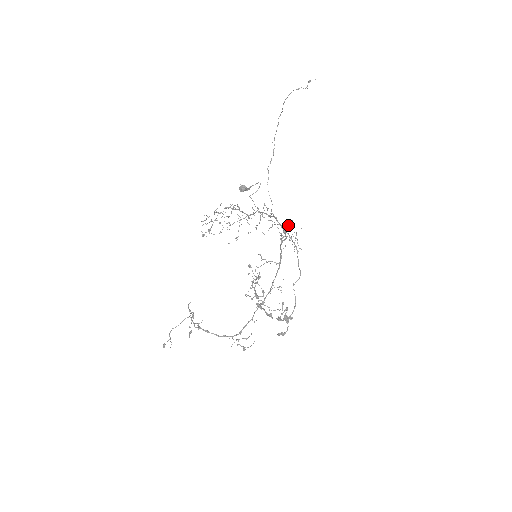
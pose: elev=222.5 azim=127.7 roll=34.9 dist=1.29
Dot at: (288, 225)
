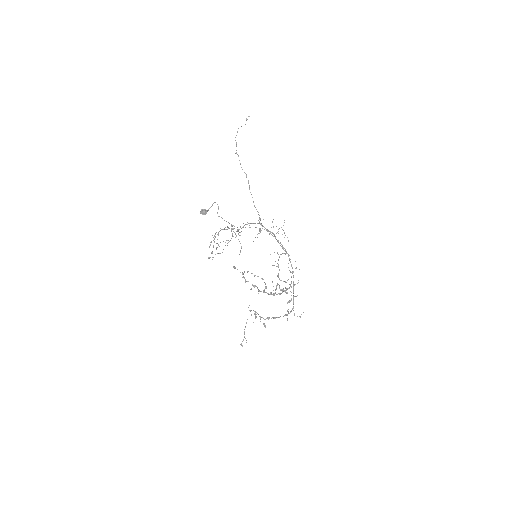
Dot at: occluded
